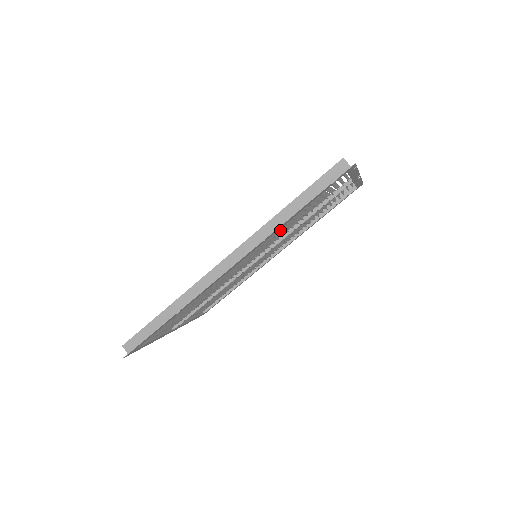
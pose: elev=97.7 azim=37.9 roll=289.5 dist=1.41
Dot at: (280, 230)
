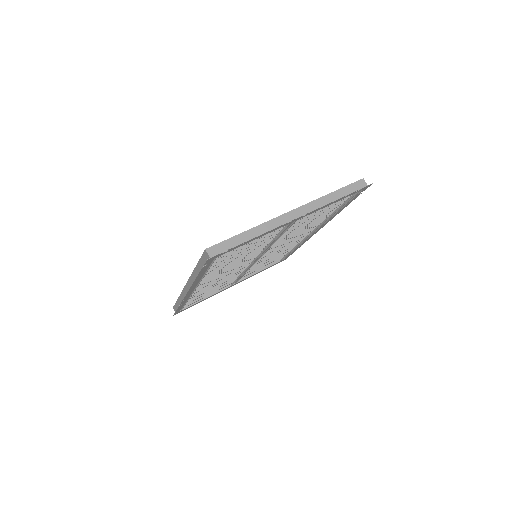
Dot at: occluded
